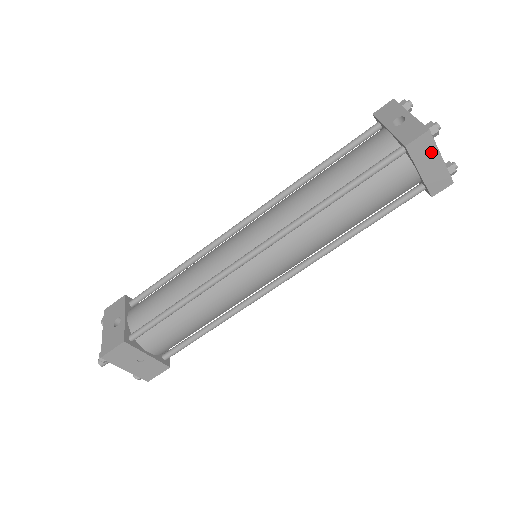
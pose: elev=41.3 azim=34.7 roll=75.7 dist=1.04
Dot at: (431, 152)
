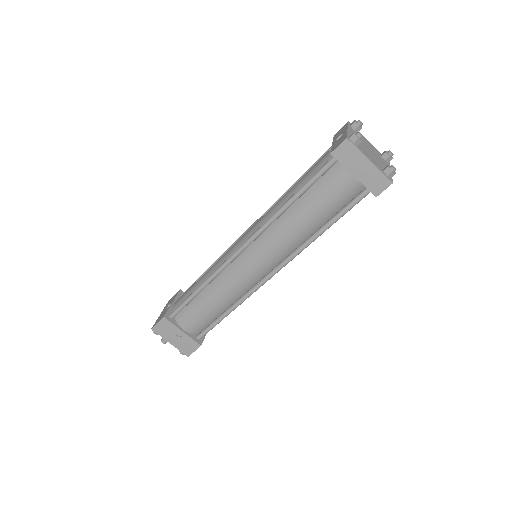
Dot at: (357, 157)
